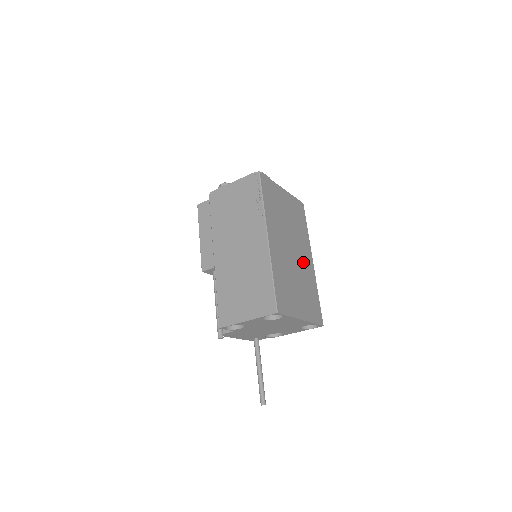
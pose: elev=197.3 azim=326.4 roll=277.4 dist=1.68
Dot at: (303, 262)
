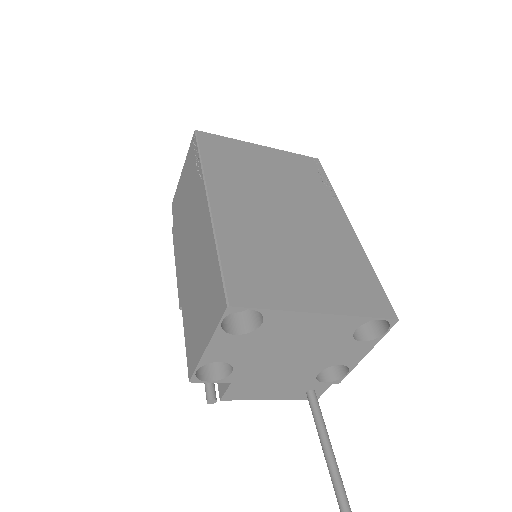
Dot at: (320, 227)
